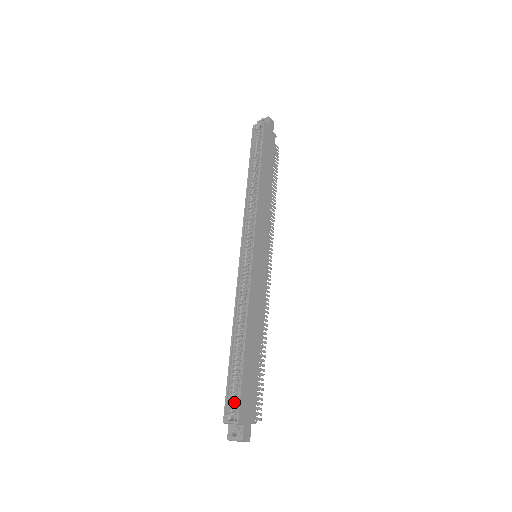
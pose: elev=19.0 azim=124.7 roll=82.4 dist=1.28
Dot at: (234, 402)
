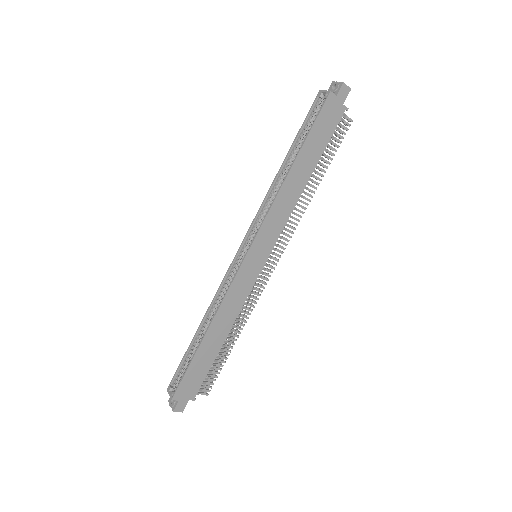
Dot at: (180, 379)
